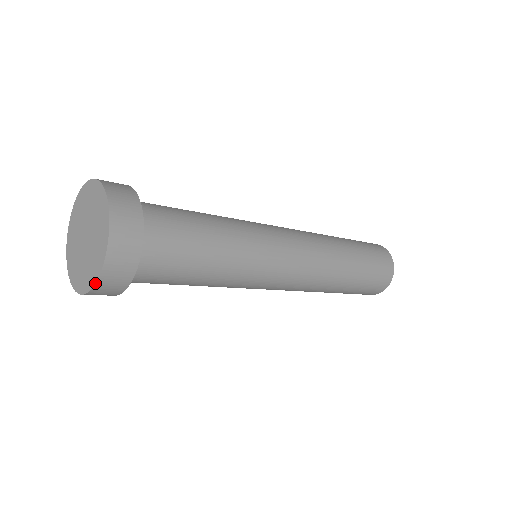
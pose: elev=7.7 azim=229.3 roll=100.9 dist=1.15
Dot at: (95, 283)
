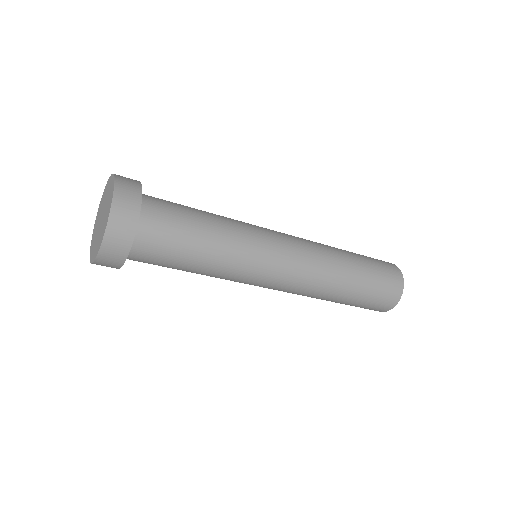
Dot at: (100, 247)
